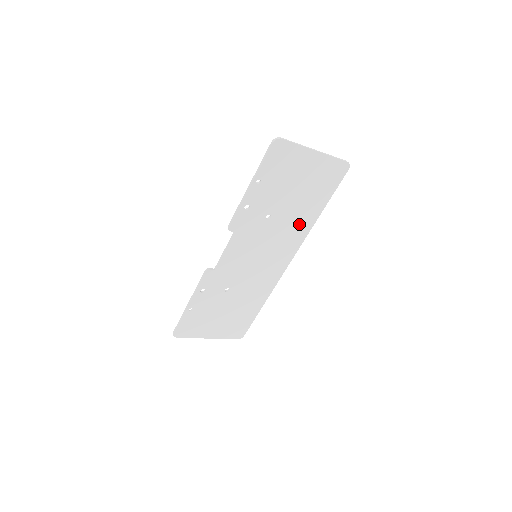
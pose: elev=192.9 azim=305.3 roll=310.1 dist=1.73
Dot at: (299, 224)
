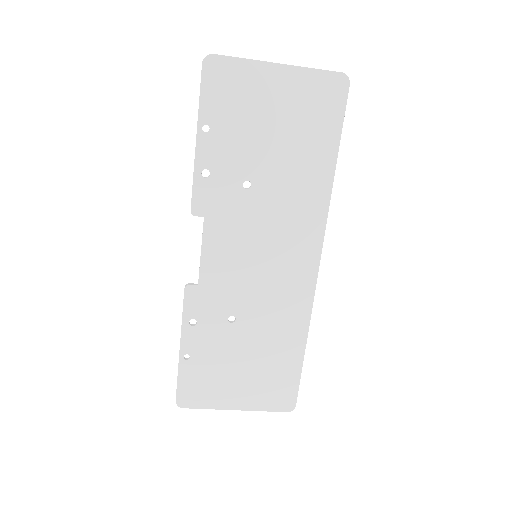
Dot at: (305, 192)
